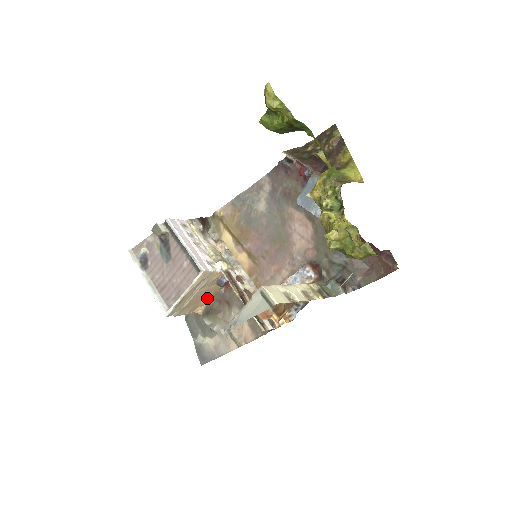
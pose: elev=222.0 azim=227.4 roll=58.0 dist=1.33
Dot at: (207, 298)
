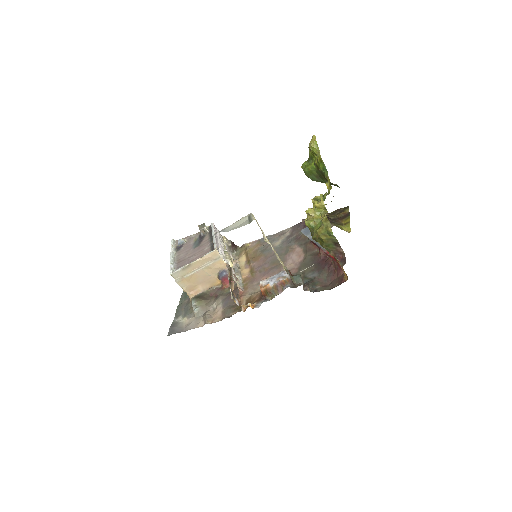
Dot at: (204, 287)
